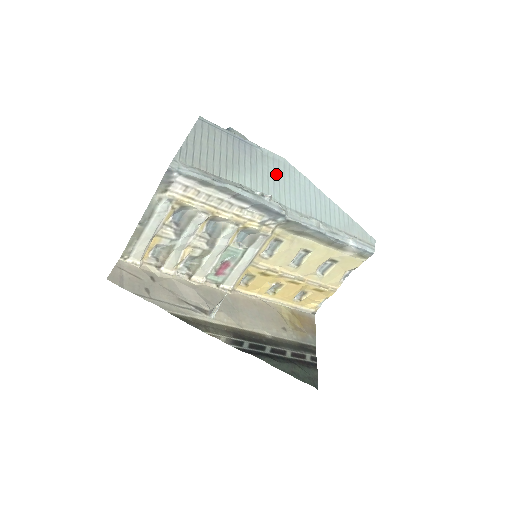
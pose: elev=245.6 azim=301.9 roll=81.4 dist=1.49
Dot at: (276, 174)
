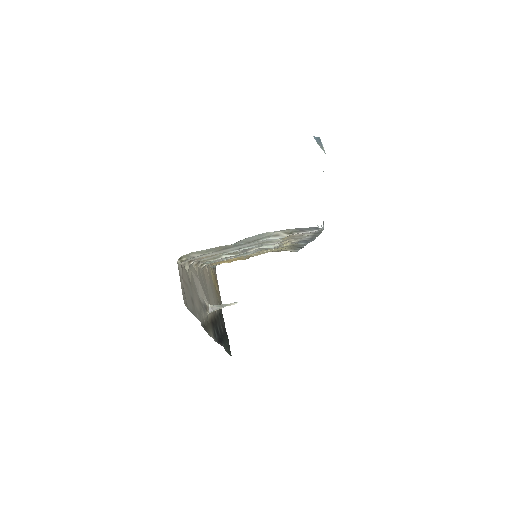
Dot at: occluded
